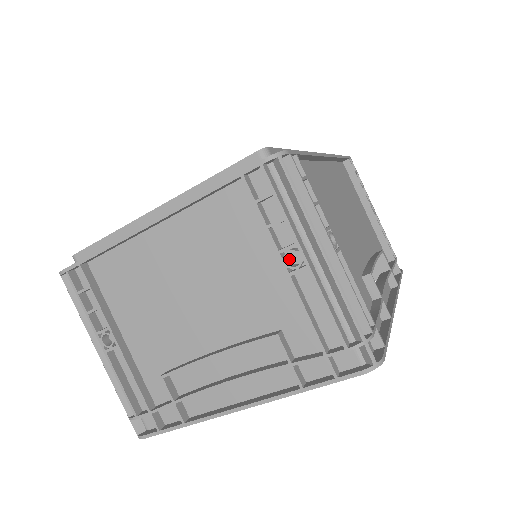
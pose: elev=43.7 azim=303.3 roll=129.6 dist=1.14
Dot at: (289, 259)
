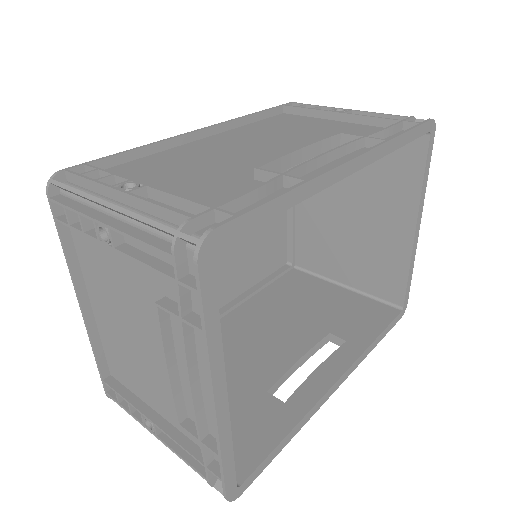
Dot at: occluded
